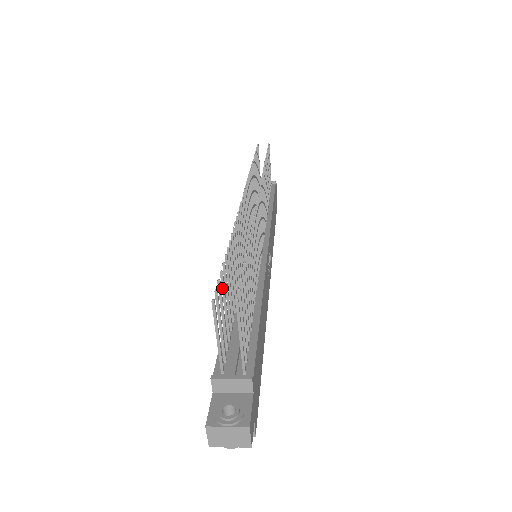
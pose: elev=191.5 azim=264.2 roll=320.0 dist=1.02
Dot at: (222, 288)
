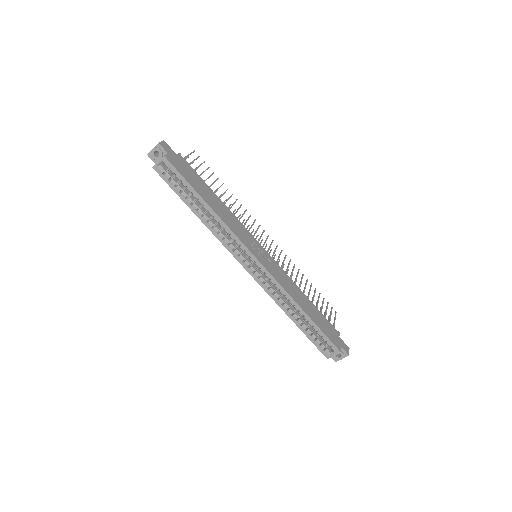
Dot at: occluded
